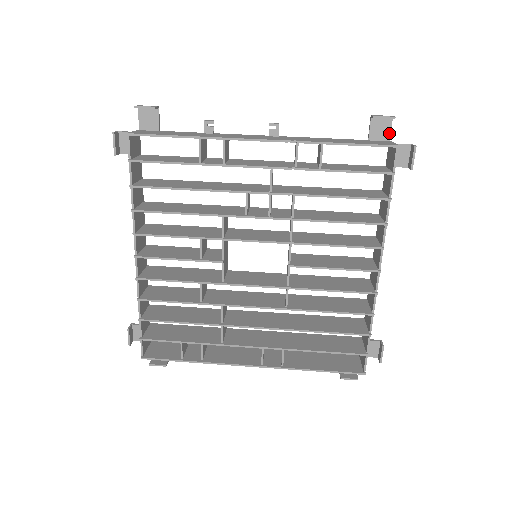
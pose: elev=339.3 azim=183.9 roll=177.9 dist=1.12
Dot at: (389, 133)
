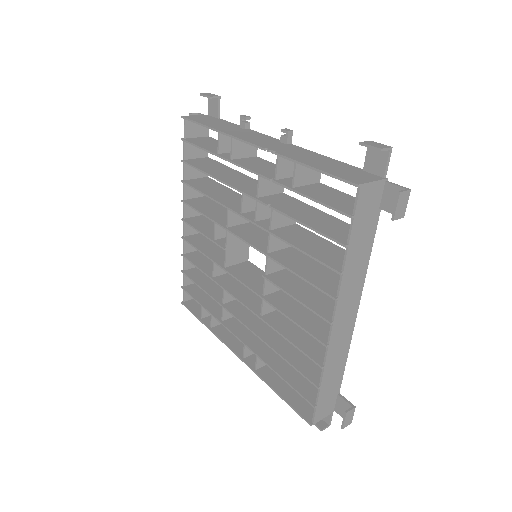
Dot at: (384, 167)
